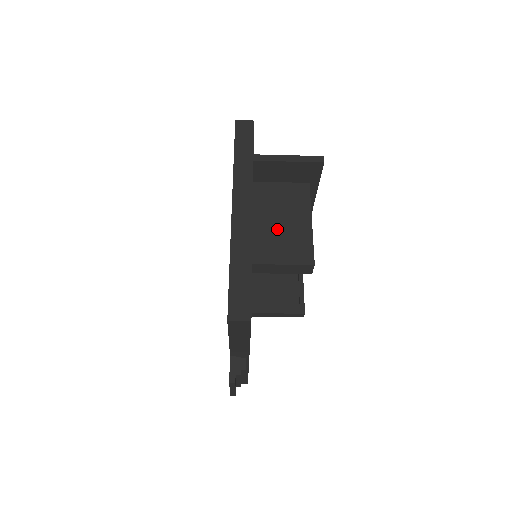
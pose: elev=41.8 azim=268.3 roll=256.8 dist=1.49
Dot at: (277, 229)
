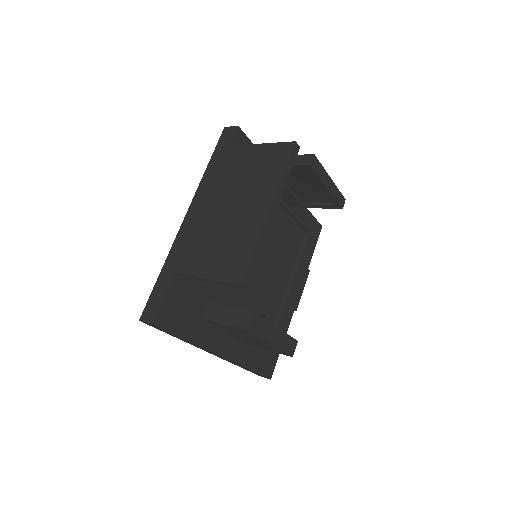
Dot at: (250, 340)
